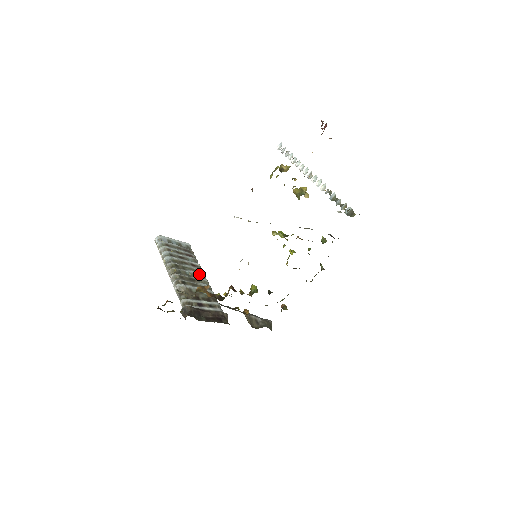
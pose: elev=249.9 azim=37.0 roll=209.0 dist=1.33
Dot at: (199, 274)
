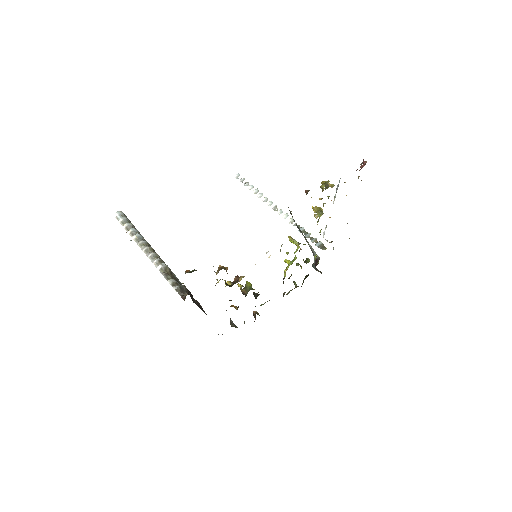
Dot at: occluded
